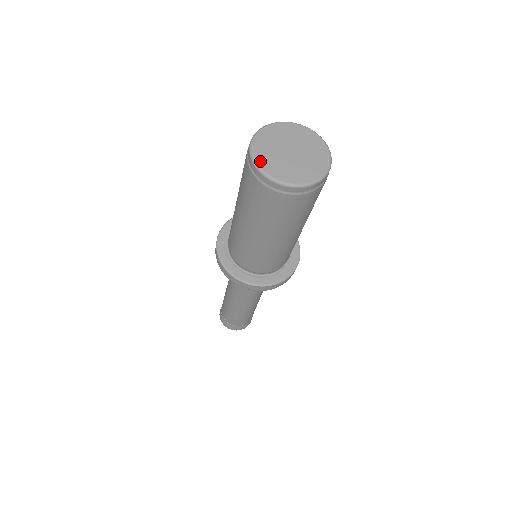
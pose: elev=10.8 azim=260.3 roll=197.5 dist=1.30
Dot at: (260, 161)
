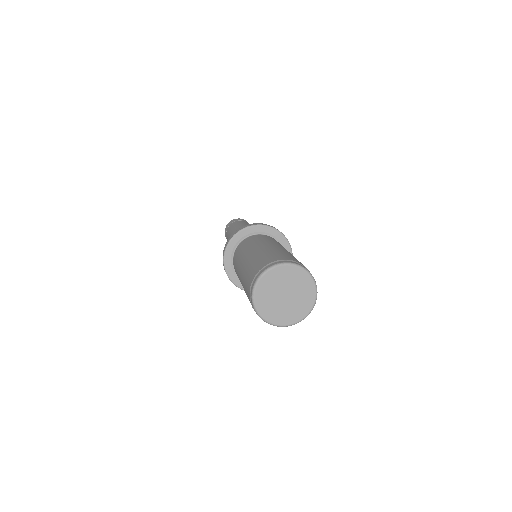
Dot at: (259, 307)
